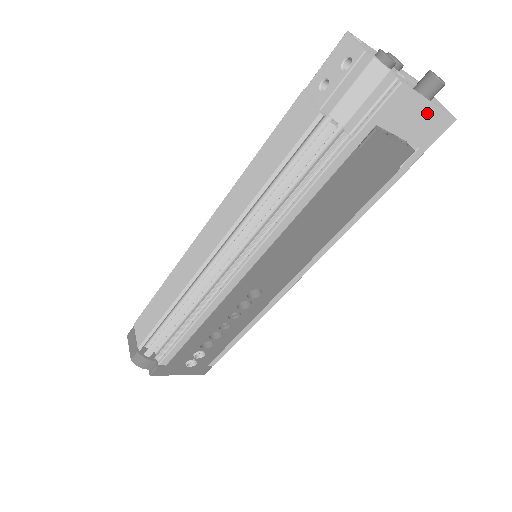
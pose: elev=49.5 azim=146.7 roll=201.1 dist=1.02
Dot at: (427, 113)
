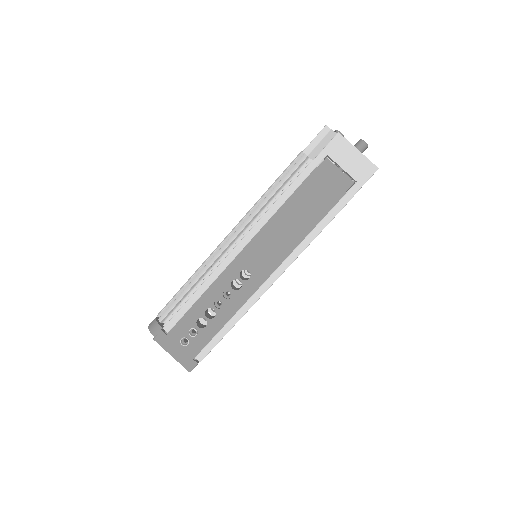
Dot at: (357, 157)
